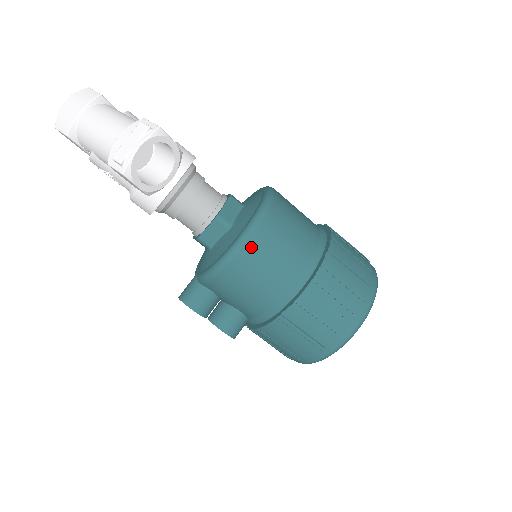
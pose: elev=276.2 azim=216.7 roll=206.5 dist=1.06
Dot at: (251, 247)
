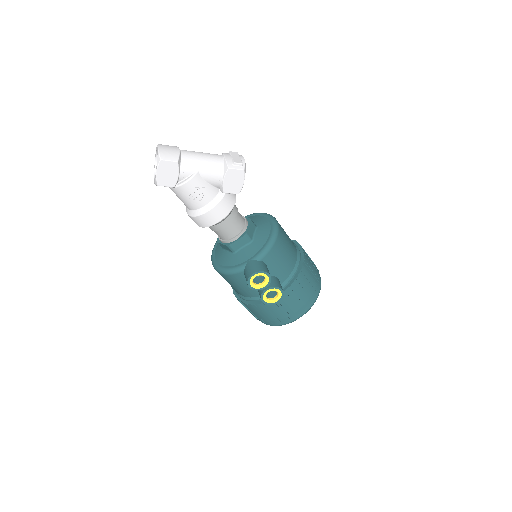
Dot at: (280, 226)
